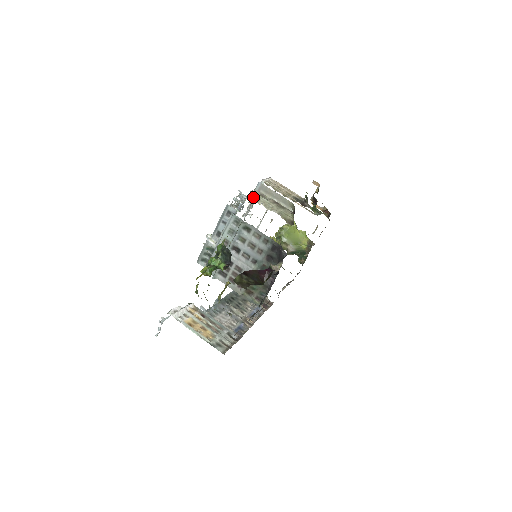
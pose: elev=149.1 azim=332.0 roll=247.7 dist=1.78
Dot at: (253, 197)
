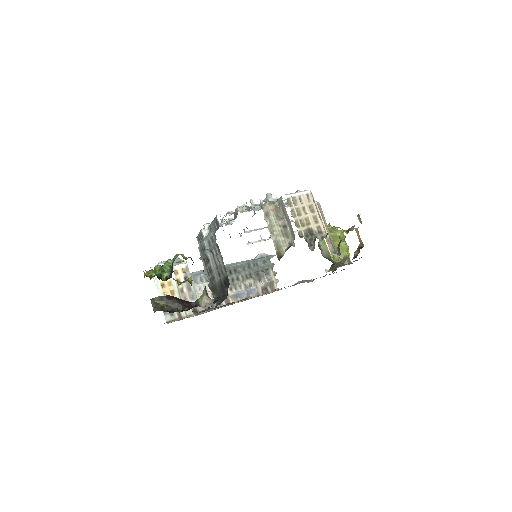
Dot at: occluded
